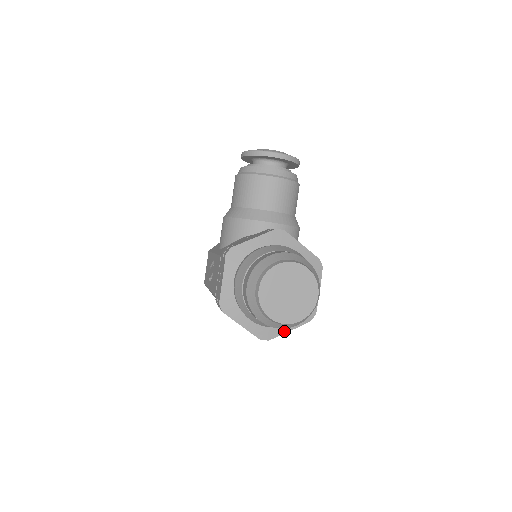
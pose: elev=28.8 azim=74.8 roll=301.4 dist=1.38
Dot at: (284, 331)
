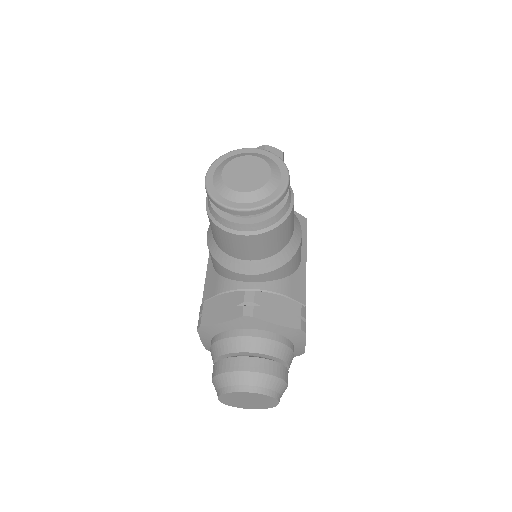
Dot at: occluded
